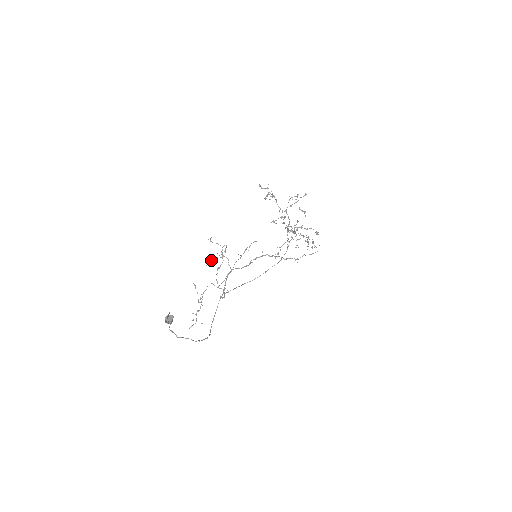
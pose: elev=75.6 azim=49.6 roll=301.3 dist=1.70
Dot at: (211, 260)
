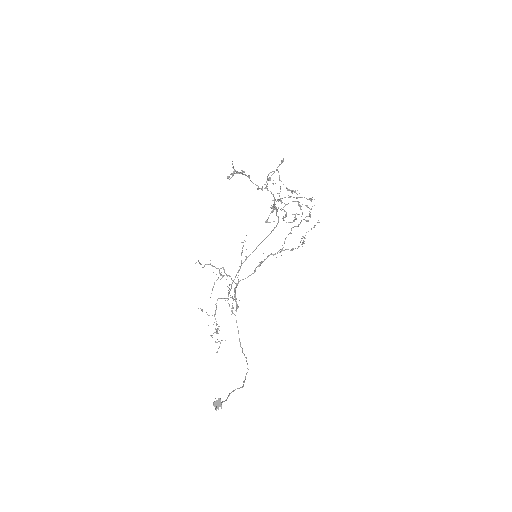
Dot at: occluded
